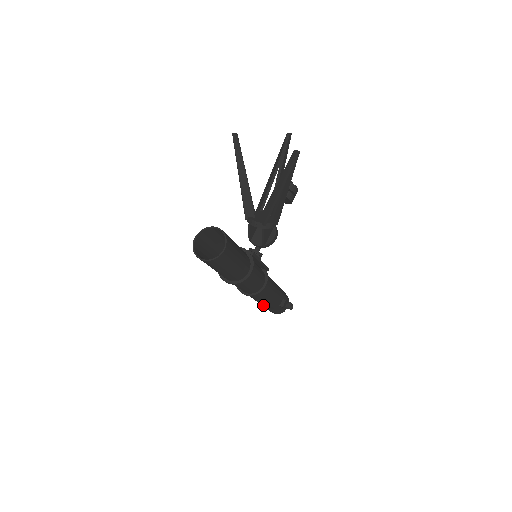
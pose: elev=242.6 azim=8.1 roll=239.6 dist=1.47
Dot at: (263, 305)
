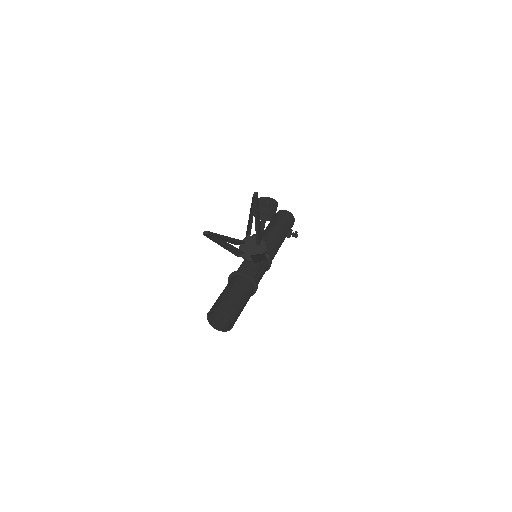
Dot at: occluded
